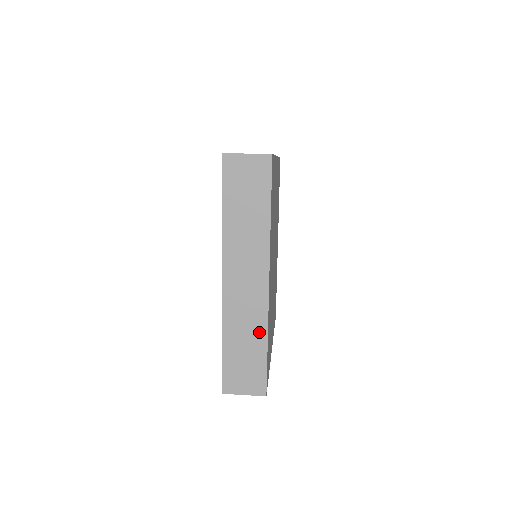
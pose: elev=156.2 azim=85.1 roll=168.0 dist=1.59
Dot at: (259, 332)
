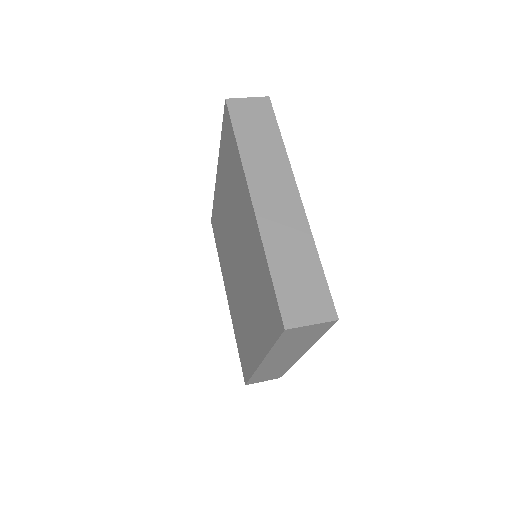
Dot at: (306, 246)
